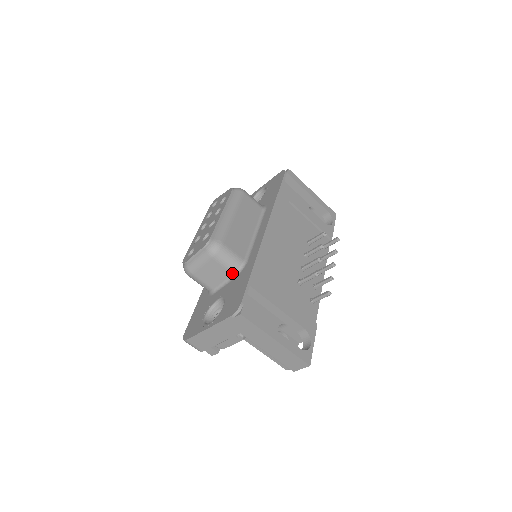
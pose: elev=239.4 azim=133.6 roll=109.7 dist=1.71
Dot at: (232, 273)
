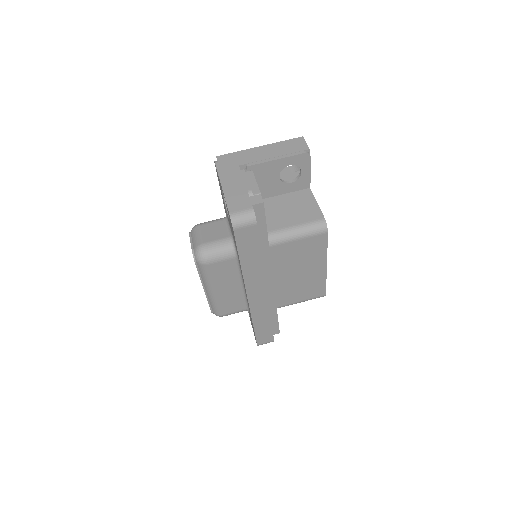
Dot at: (223, 220)
